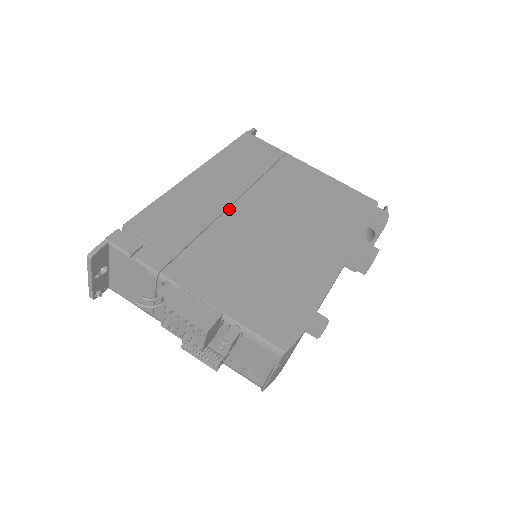
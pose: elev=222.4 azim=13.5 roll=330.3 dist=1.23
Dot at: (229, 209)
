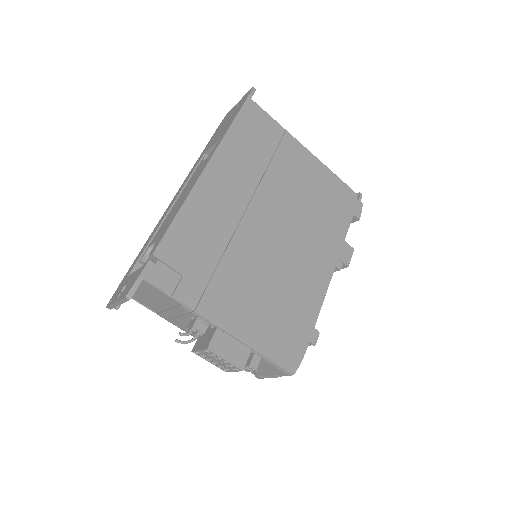
Dot at: (243, 219)
